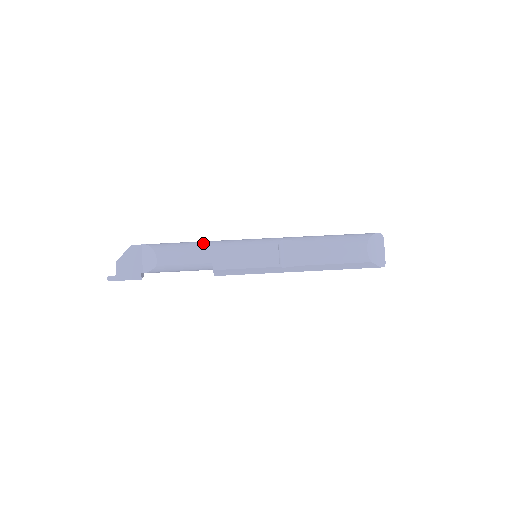
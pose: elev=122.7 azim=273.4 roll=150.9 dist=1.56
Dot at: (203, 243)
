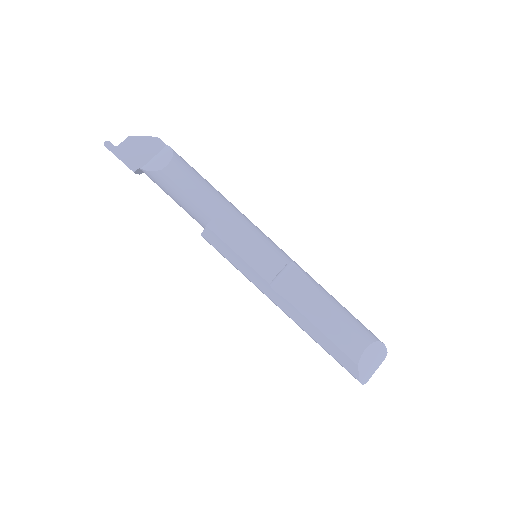
Dot at: (222, 195)
